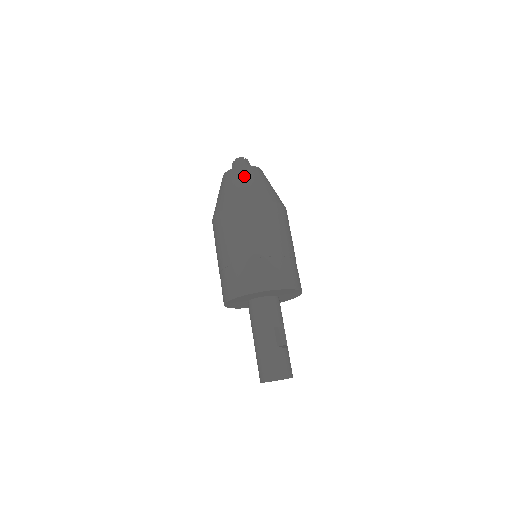
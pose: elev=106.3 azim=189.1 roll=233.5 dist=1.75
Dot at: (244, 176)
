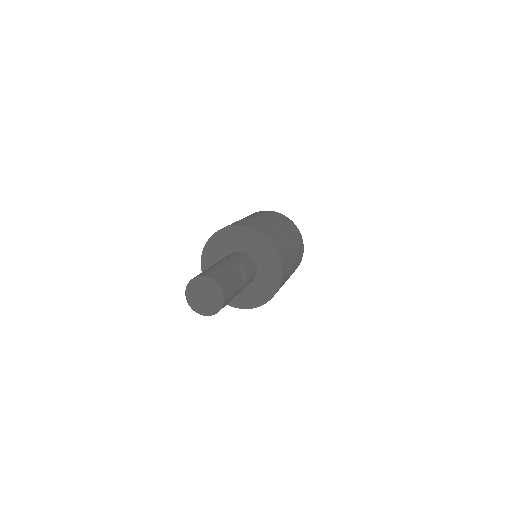
Dot at: occluded
